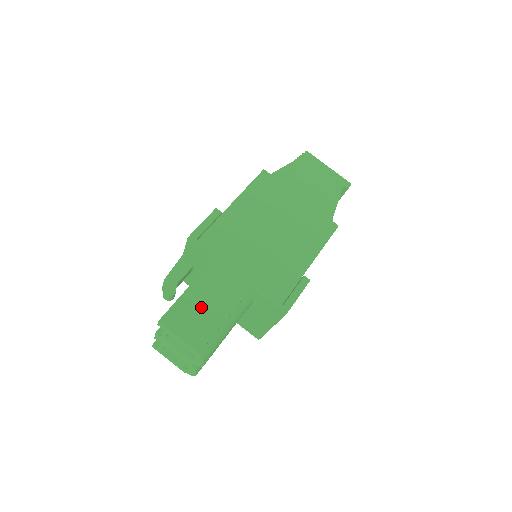
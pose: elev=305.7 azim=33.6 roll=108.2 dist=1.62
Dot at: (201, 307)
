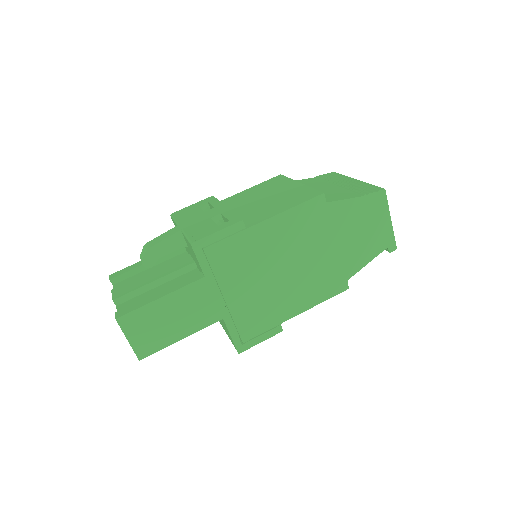
Dot at: (165, 320)
